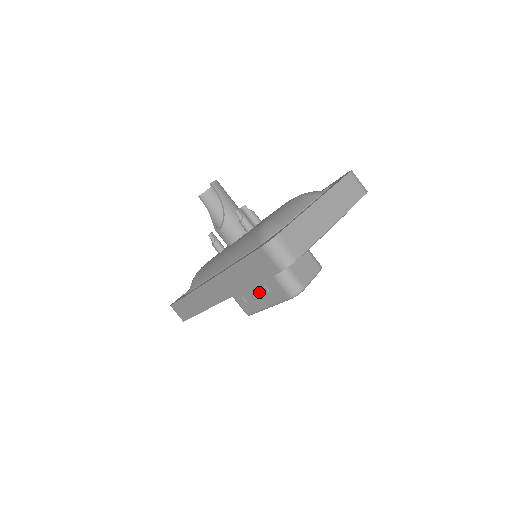
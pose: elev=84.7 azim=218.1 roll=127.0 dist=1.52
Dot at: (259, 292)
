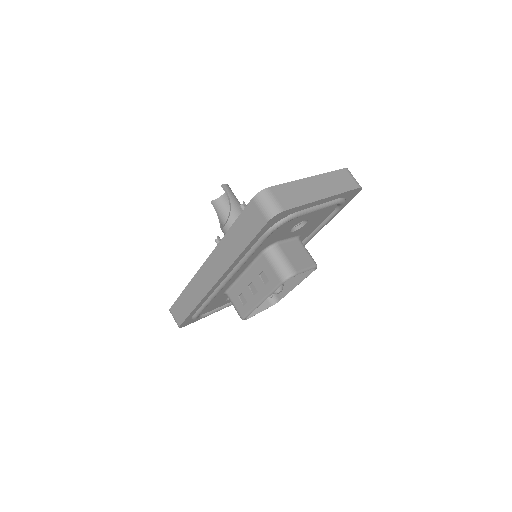
Dot at: (254, 284)
